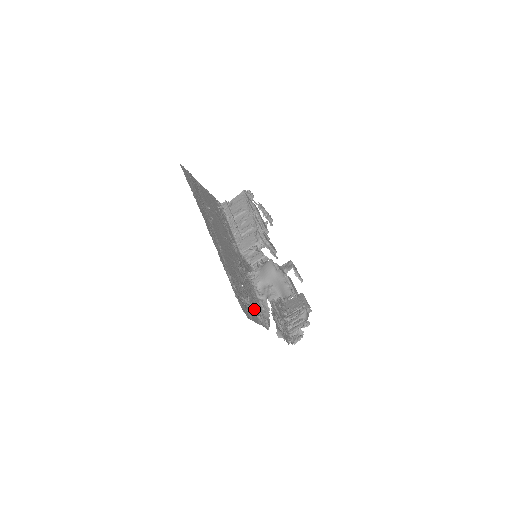
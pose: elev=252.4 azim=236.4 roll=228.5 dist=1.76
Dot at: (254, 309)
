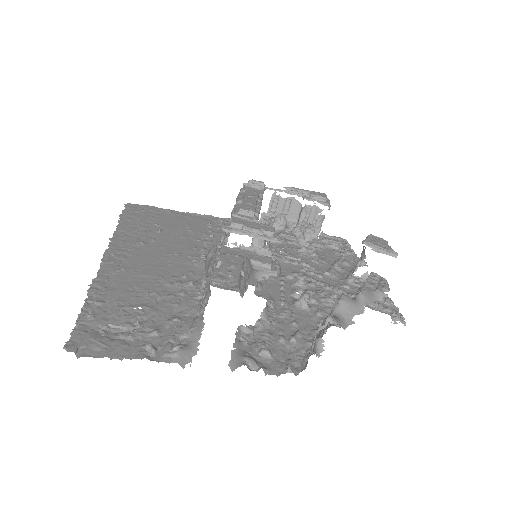
Dot at: (147, 336)
